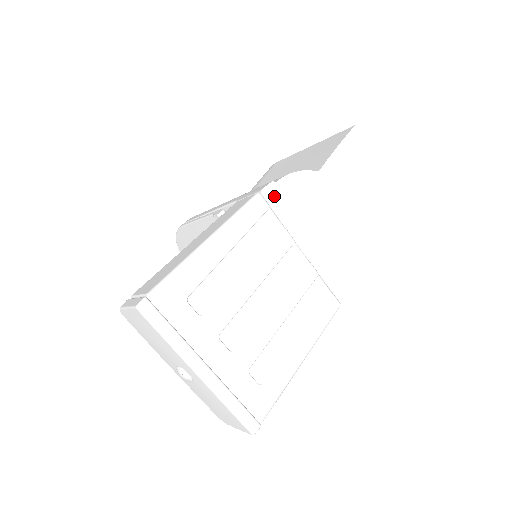
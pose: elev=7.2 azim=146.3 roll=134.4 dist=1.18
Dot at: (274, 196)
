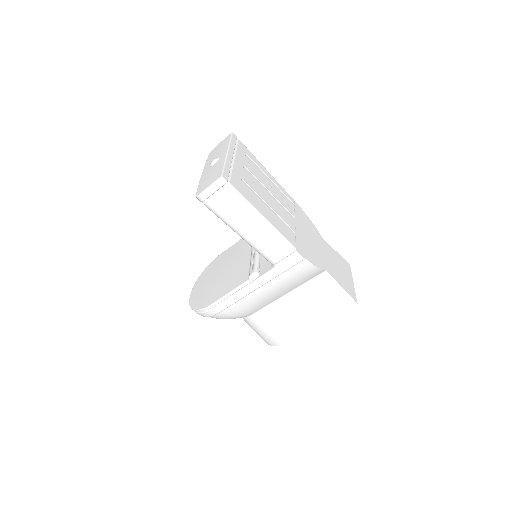
Dot at: (299, 209)
